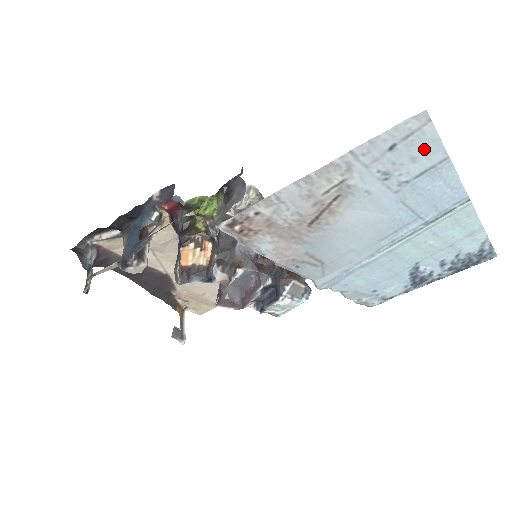
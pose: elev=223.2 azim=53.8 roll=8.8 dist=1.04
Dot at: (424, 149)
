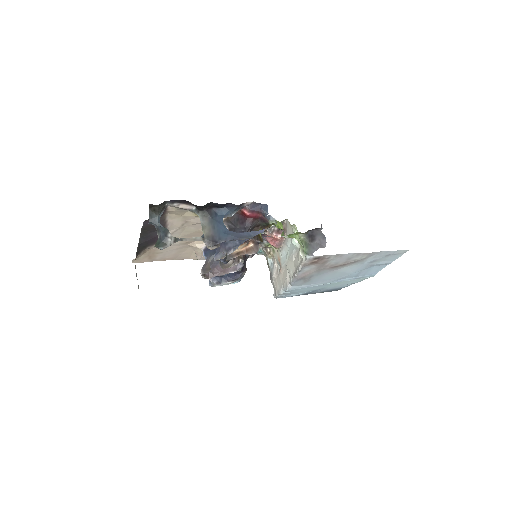
Dot at: (391, 259)
